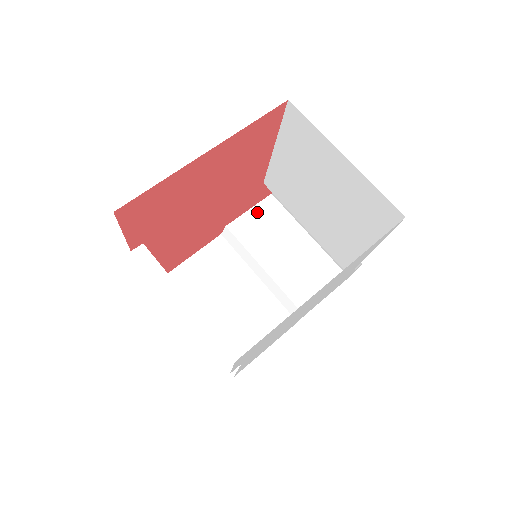
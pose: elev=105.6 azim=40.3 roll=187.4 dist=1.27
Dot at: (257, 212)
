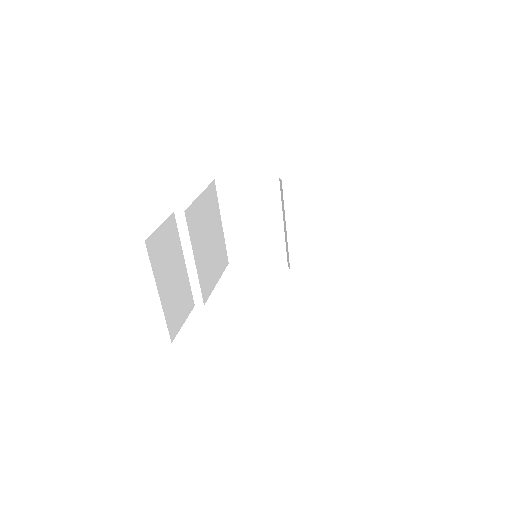
Dot at: (313, 186)
